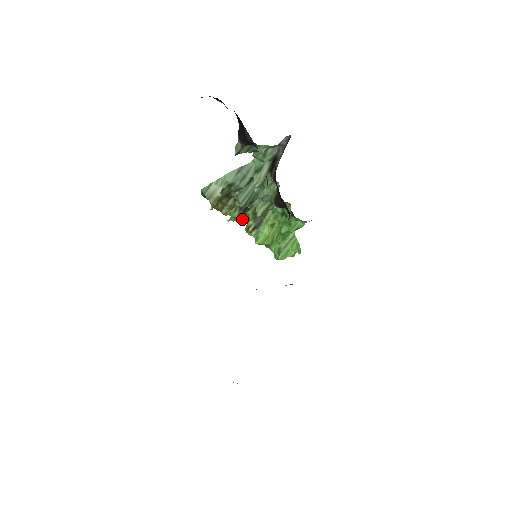
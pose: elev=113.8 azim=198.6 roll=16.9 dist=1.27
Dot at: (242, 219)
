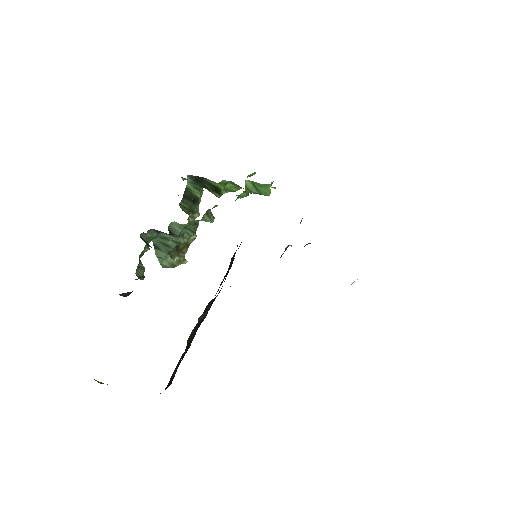
Dot at: (202, 192)
